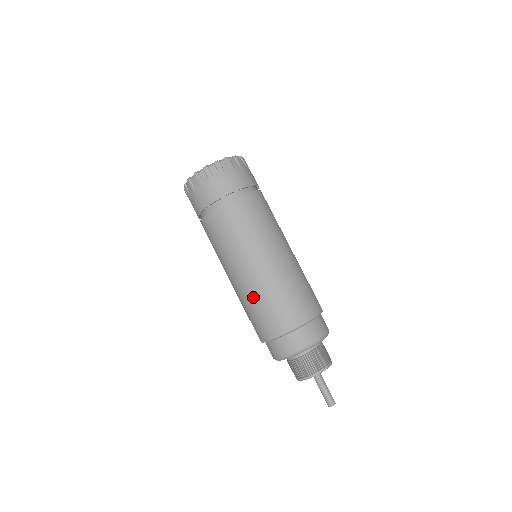
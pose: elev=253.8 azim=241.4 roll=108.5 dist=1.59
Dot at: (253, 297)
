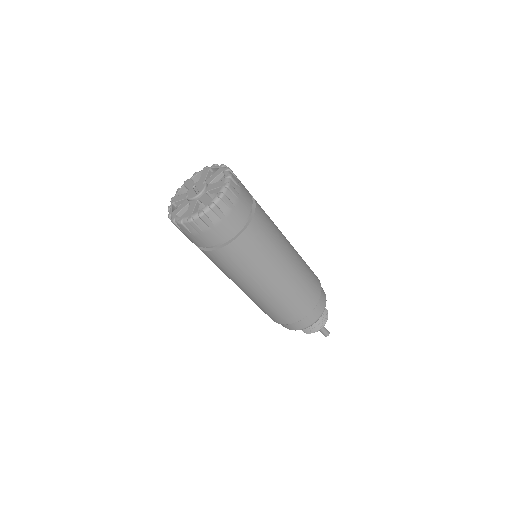
Dot at: (277, 301)
